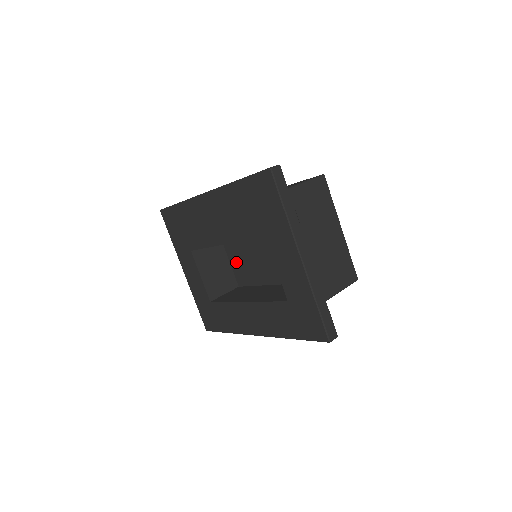
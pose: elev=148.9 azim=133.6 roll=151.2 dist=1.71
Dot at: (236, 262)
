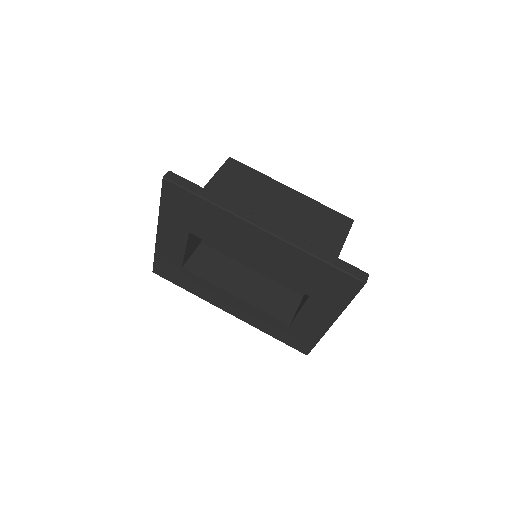
Dot at: occluded
